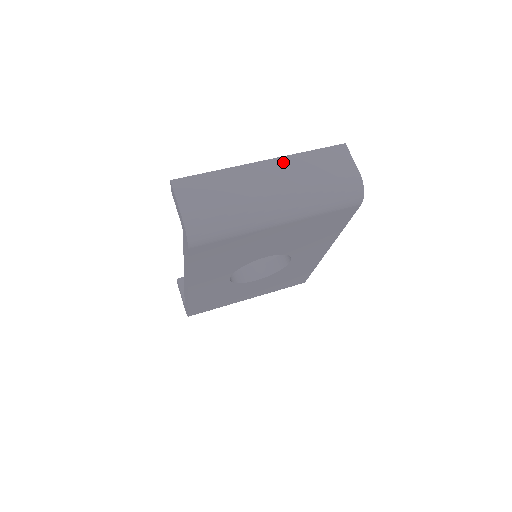
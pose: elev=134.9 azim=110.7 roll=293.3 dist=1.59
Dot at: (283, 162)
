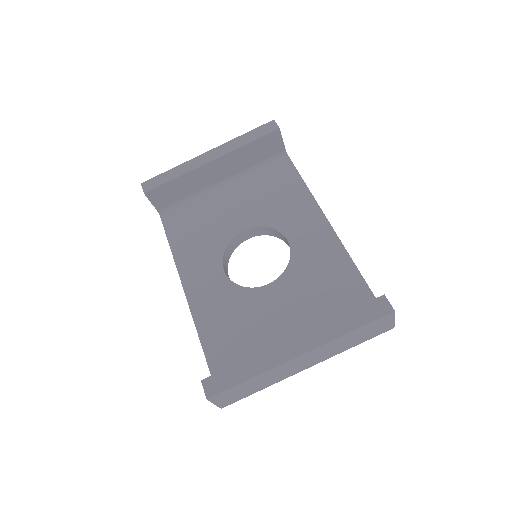
Dot at: (321, 348)
